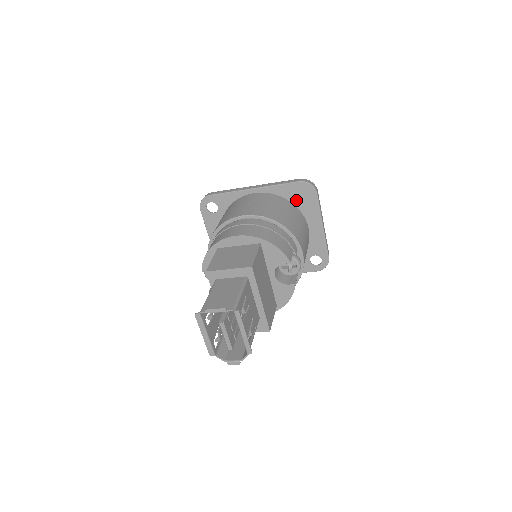
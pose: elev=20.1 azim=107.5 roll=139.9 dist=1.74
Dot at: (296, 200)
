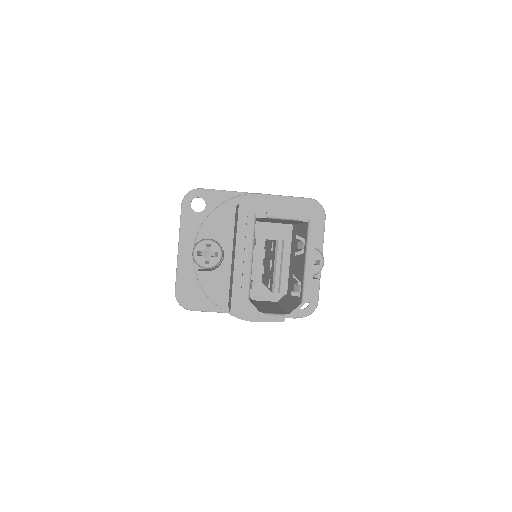
Dot at: occluded
